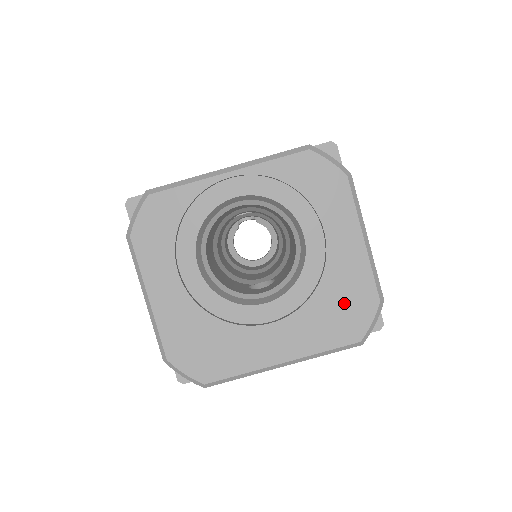
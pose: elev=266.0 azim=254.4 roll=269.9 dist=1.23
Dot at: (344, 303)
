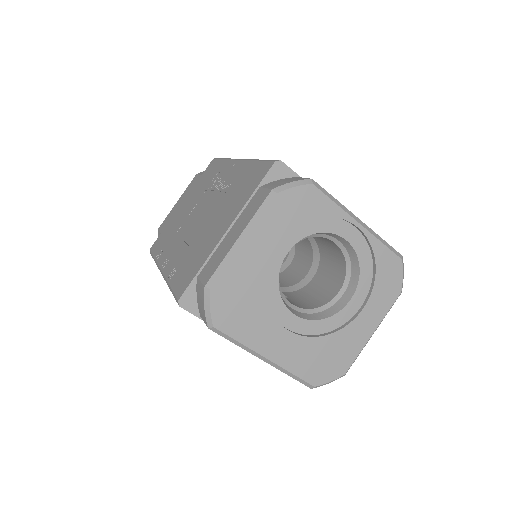
Dot at: (330, 357)
